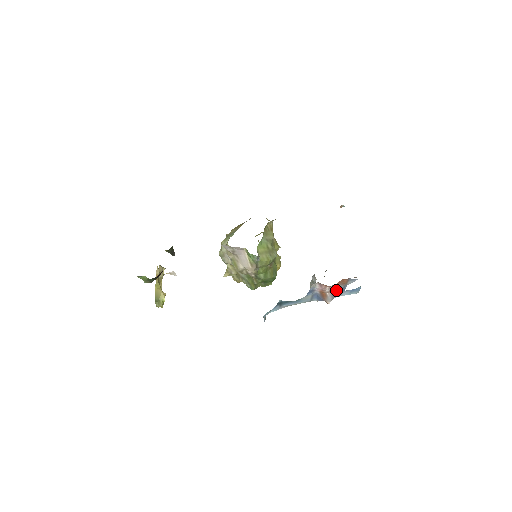
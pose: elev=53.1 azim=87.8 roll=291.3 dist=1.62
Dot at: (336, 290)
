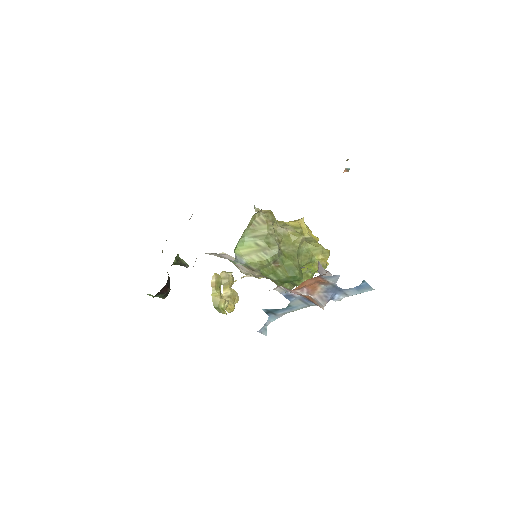
Dot at: (326, 291)
